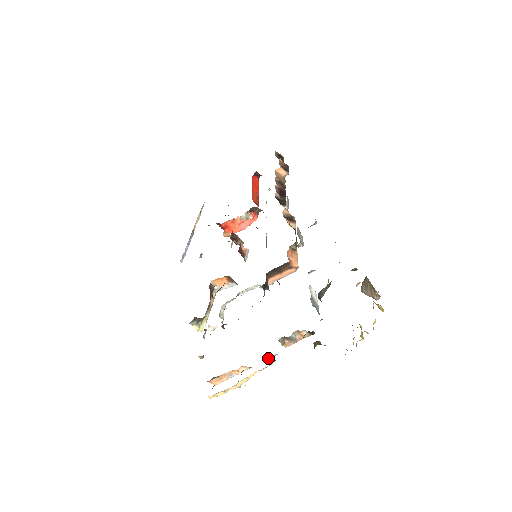
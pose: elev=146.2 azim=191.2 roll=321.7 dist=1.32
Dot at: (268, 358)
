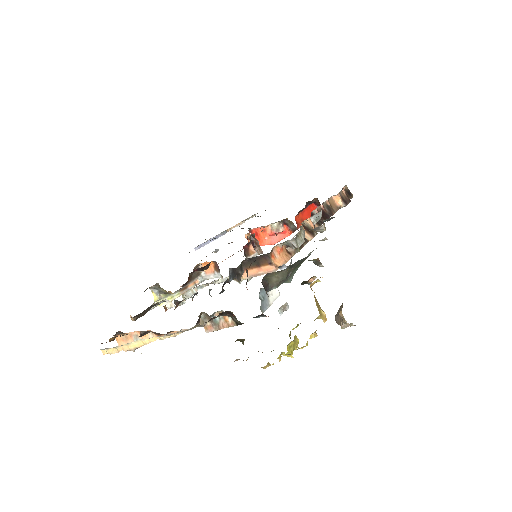
Dot at: (178, 331)
